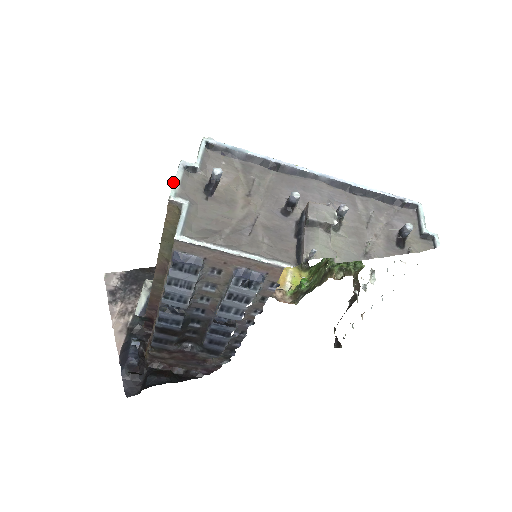
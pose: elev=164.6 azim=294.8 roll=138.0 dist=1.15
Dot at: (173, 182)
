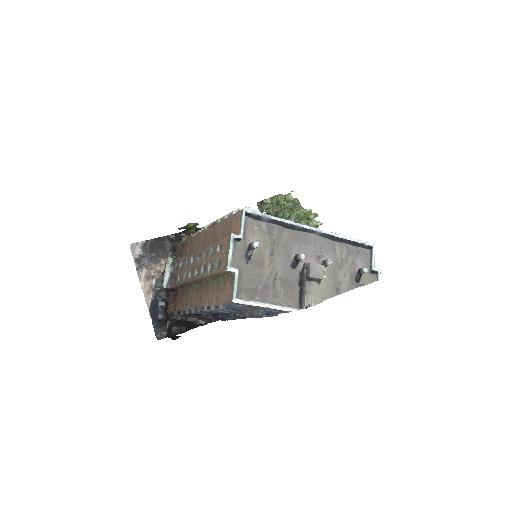
Dot at: (228, 255)
